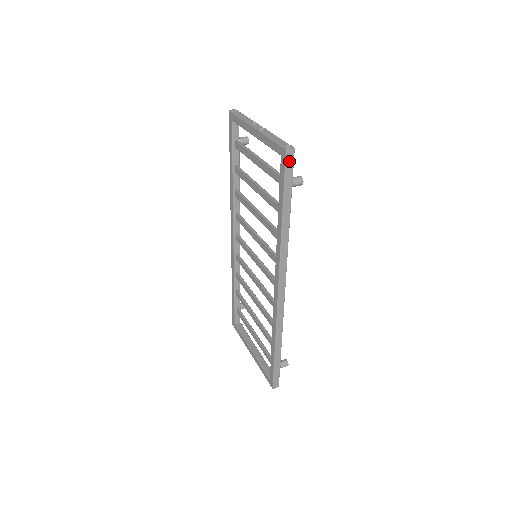
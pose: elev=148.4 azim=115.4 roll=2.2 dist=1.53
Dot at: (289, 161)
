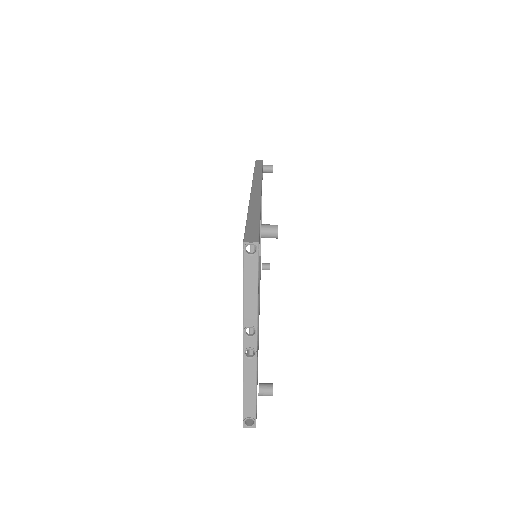
Dot at: occluded
